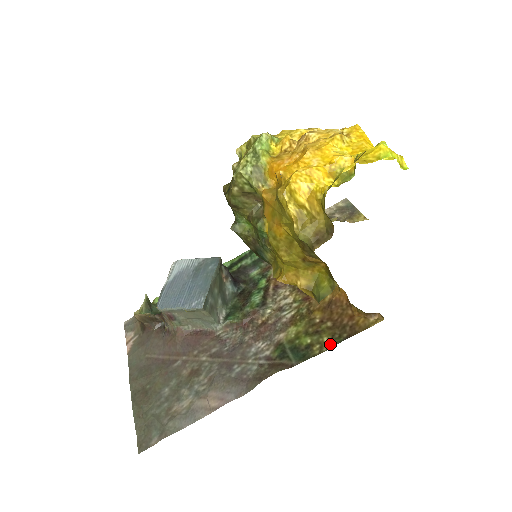
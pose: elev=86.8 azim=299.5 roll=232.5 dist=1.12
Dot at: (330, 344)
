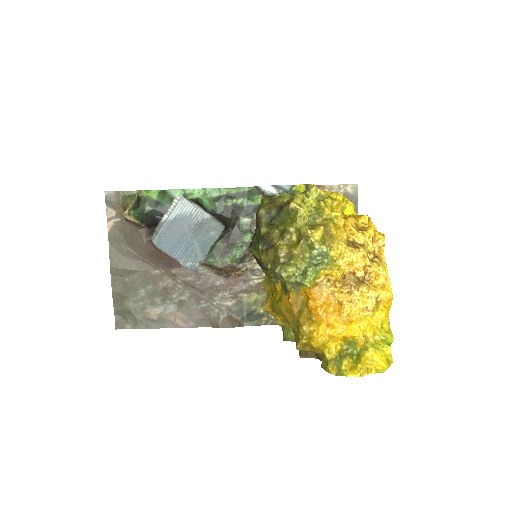
Dot at: (274, 322)
